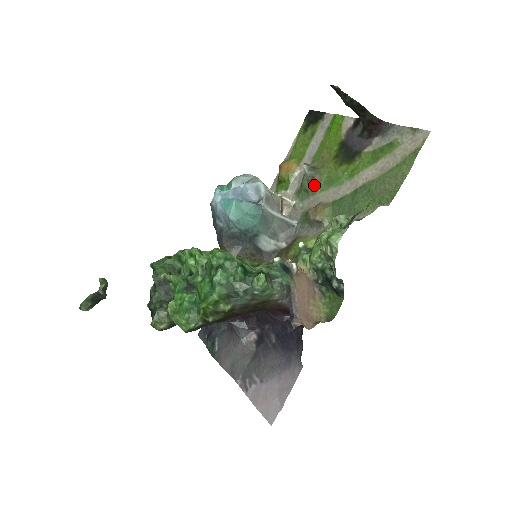
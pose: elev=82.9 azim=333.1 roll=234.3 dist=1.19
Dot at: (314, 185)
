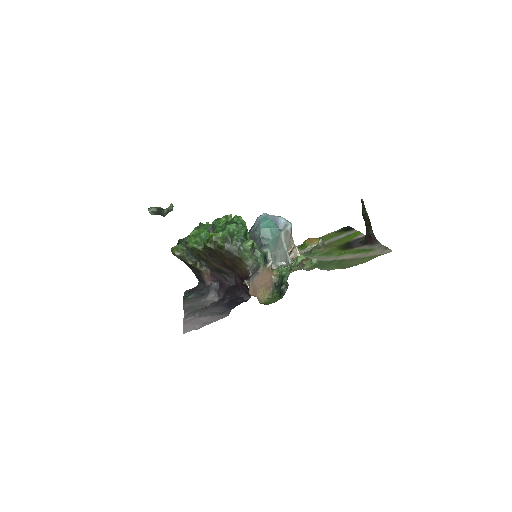
Dot at: (317, 251)
